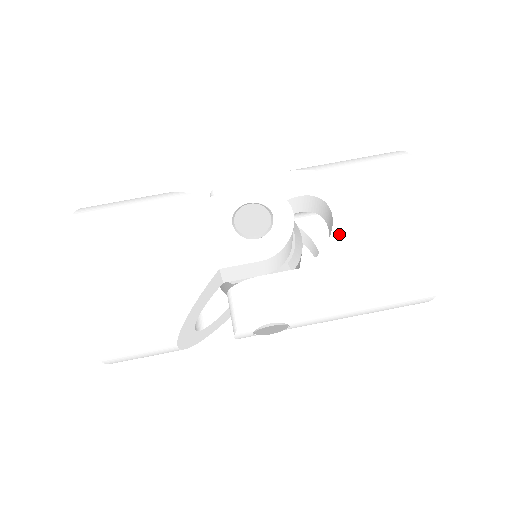
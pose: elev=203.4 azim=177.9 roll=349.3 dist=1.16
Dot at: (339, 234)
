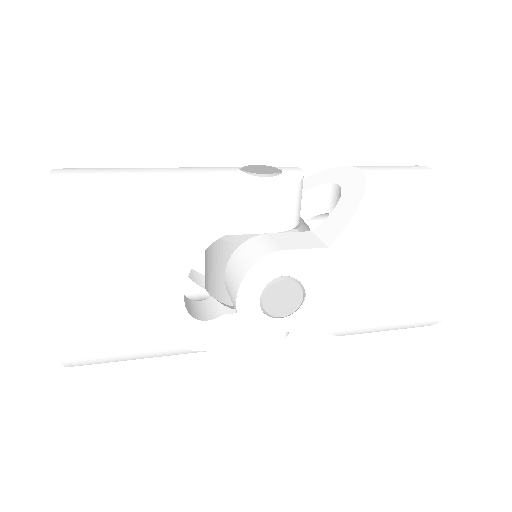
Dot at: (350, 190)
